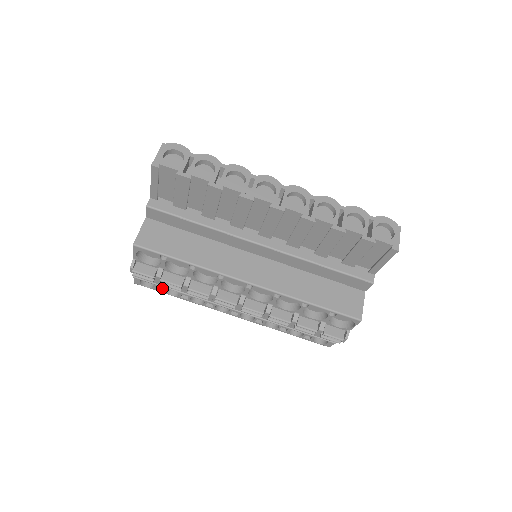
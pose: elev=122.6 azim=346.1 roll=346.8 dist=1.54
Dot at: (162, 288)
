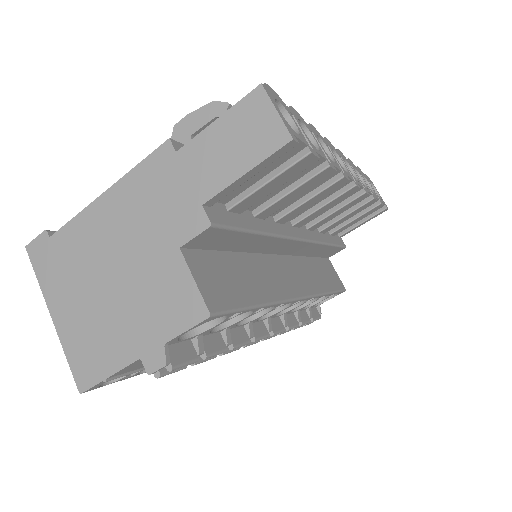
Dot at: occluded
